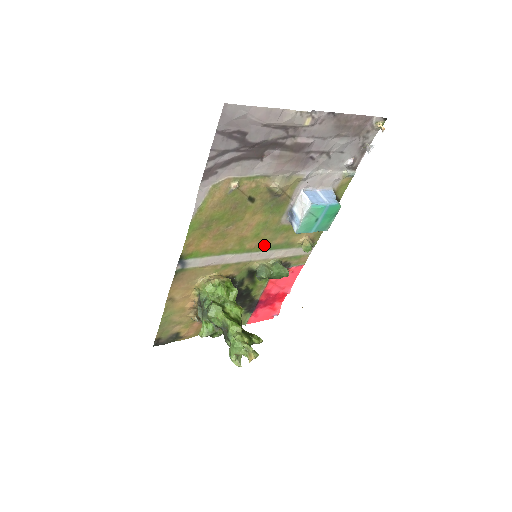
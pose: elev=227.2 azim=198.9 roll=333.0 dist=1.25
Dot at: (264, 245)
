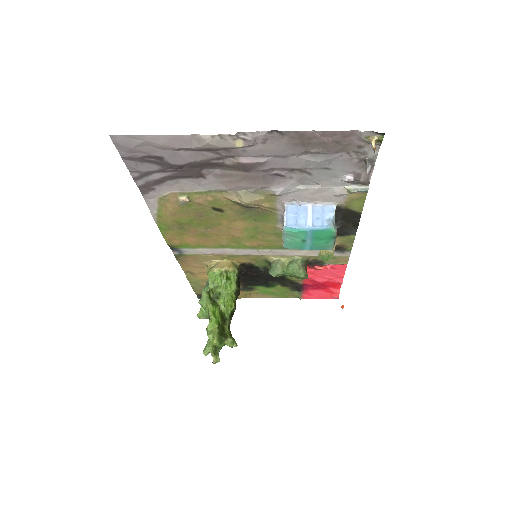
Dot at: (271, 244)
